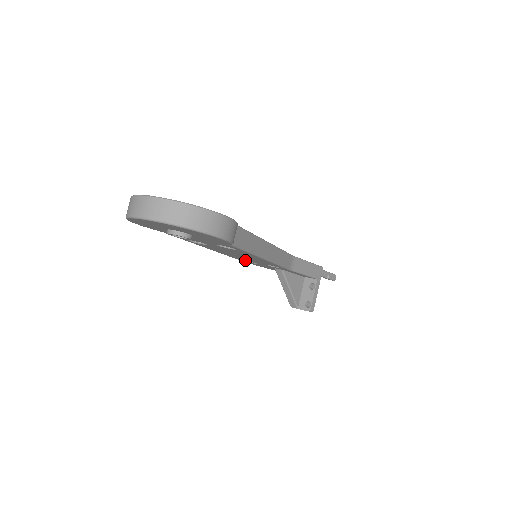
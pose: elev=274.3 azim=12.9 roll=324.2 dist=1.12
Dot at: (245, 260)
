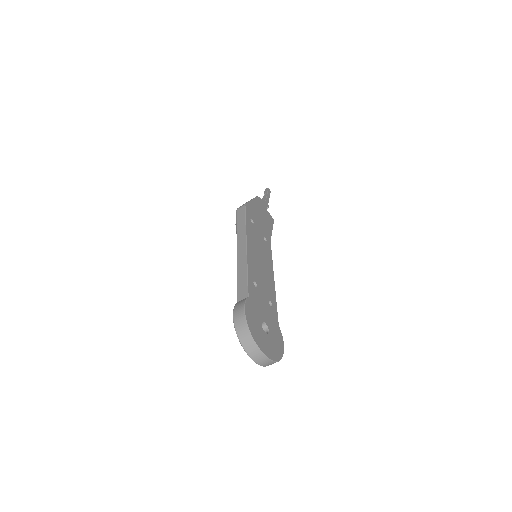
Dot at: occluded
